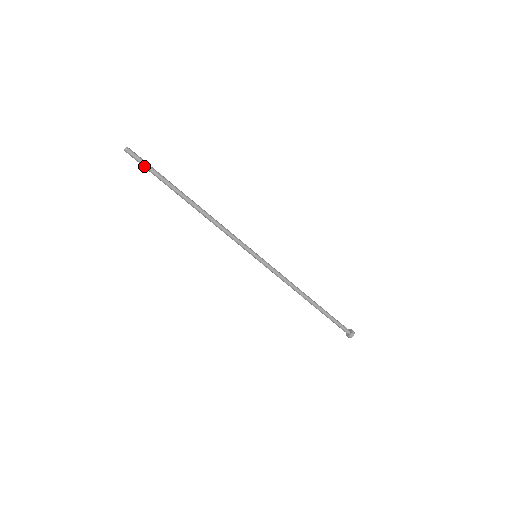
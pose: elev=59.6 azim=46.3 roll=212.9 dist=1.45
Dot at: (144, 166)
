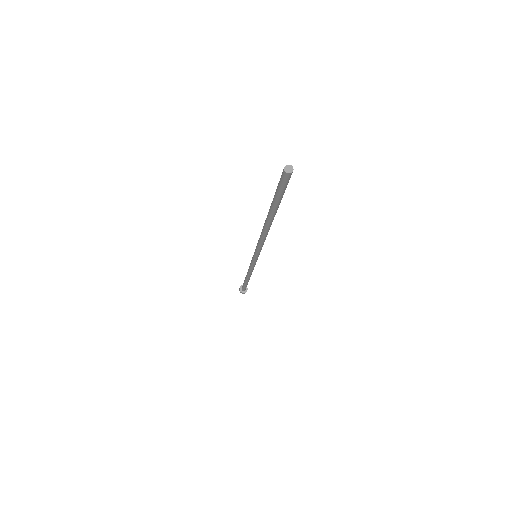
Dot at: (282, 191)
